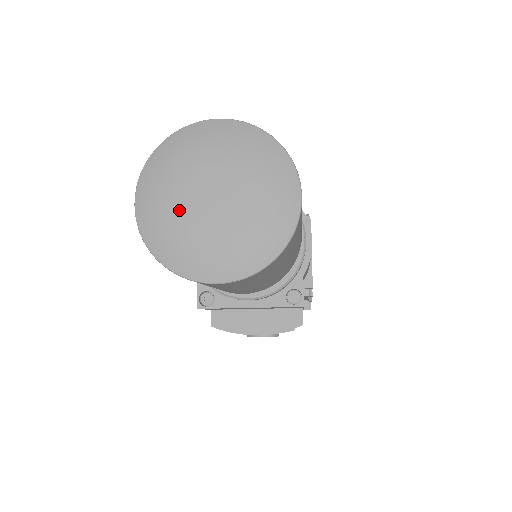
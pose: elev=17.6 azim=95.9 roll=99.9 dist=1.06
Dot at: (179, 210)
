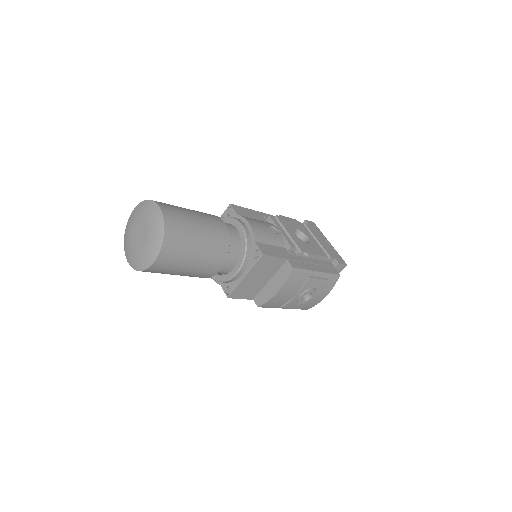
Dot at: (134, 249)
